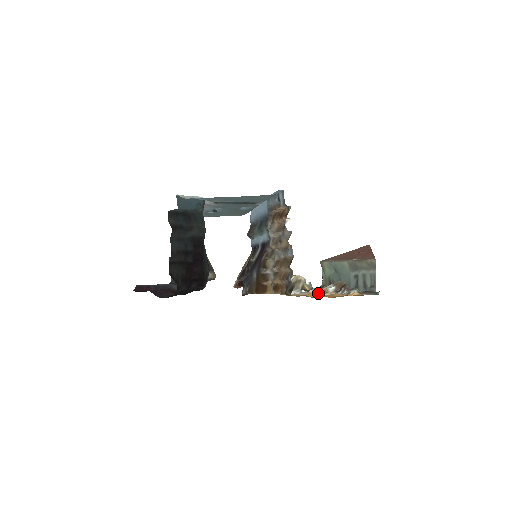
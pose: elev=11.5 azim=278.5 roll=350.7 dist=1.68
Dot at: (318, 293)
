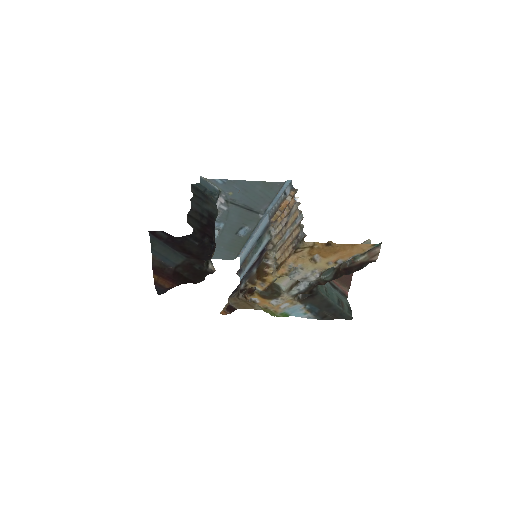
Dot at: (321, 268)
